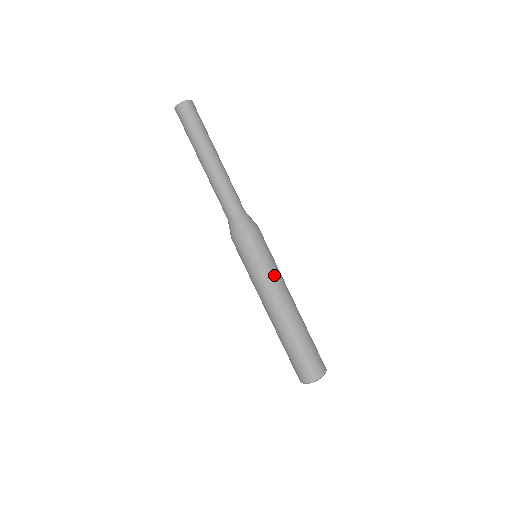
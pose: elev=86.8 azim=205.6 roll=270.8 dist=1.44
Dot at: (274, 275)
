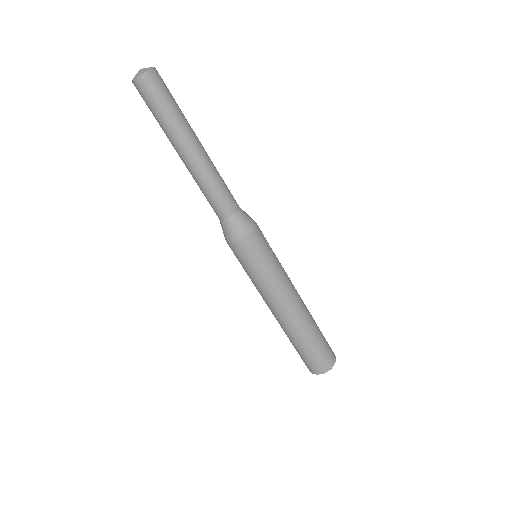
Dot at: (275, 283)
